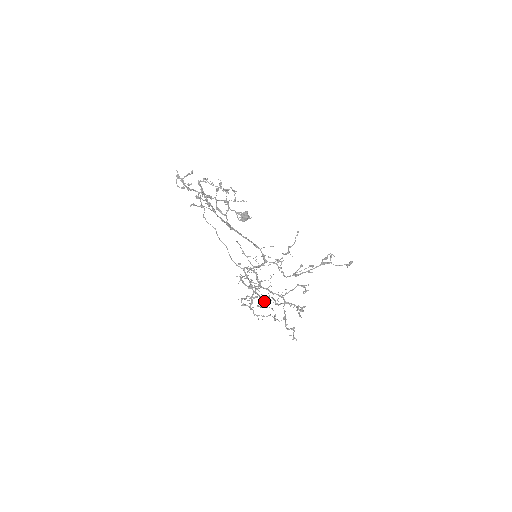
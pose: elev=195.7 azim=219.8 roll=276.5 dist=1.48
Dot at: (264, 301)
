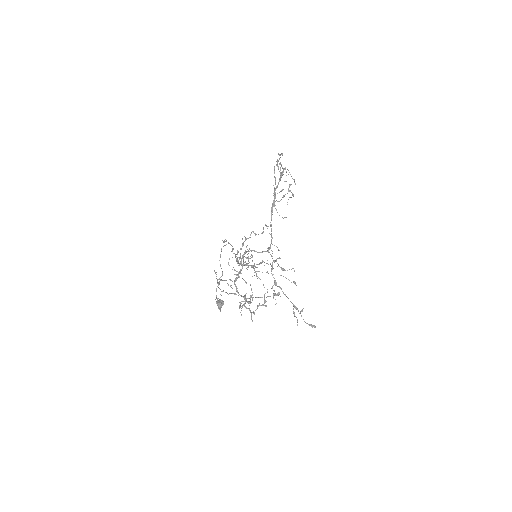
Dot at: (247, 264)
